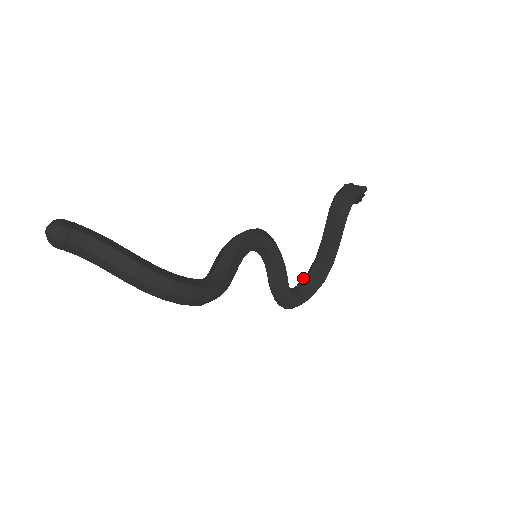
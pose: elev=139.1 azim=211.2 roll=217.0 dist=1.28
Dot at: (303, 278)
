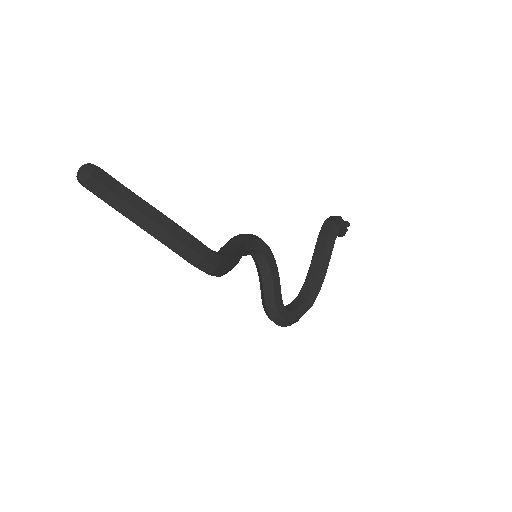
Dot at: (292, 301)
